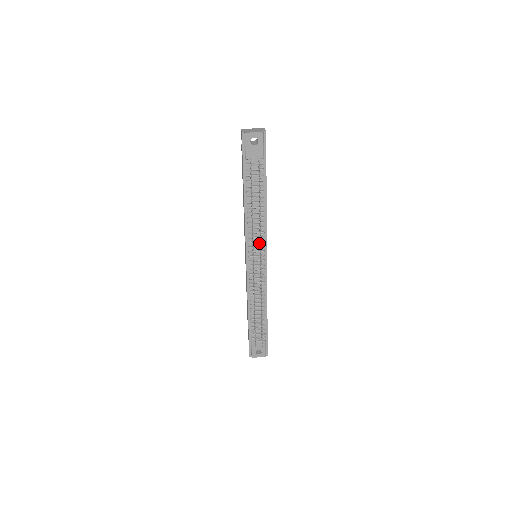
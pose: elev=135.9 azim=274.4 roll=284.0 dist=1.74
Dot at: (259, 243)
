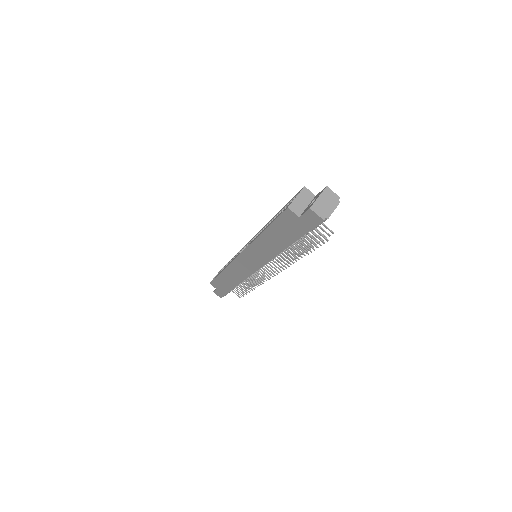
Dot at: occluded
